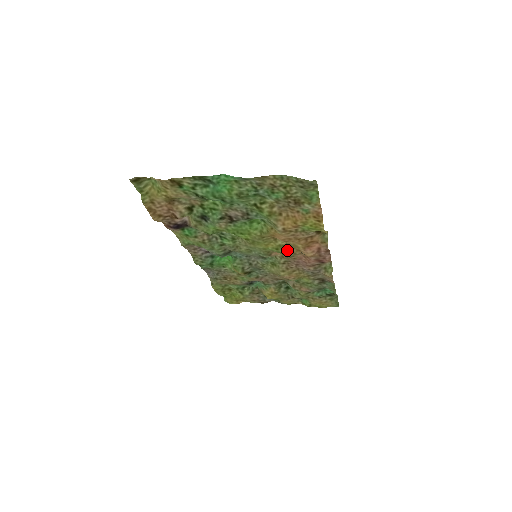
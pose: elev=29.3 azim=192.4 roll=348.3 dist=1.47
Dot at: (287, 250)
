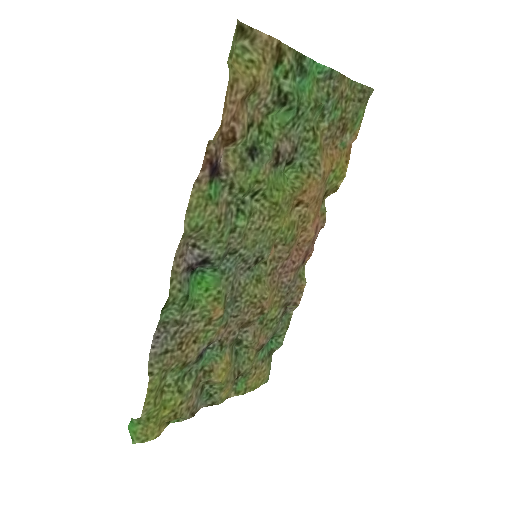
Dot at: (295, 231)
